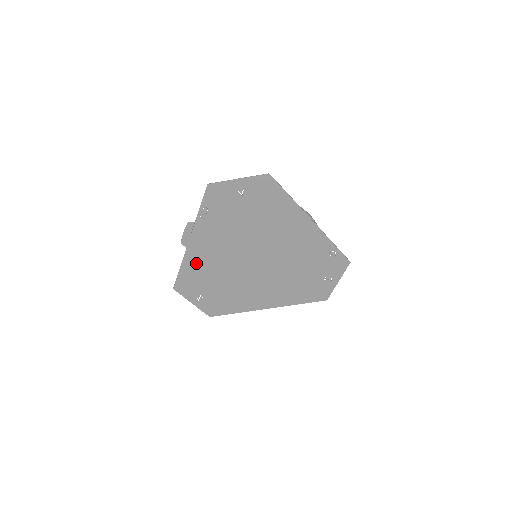
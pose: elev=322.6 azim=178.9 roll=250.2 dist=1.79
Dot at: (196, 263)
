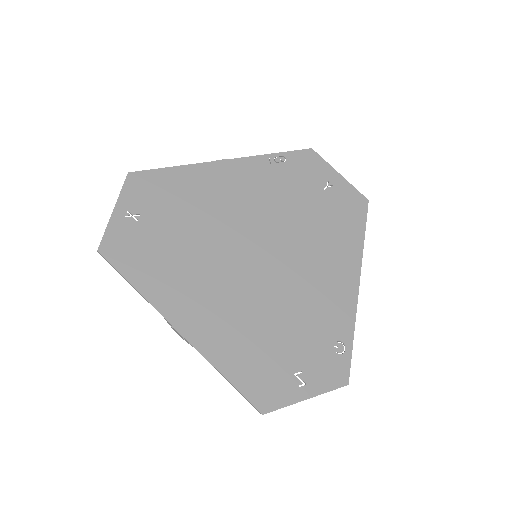
Dot at: (198, 182)
